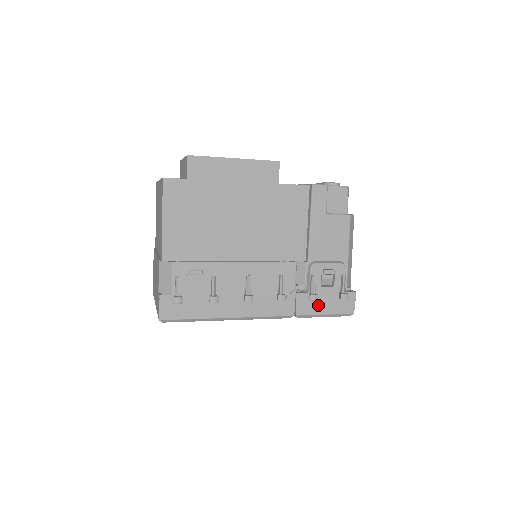
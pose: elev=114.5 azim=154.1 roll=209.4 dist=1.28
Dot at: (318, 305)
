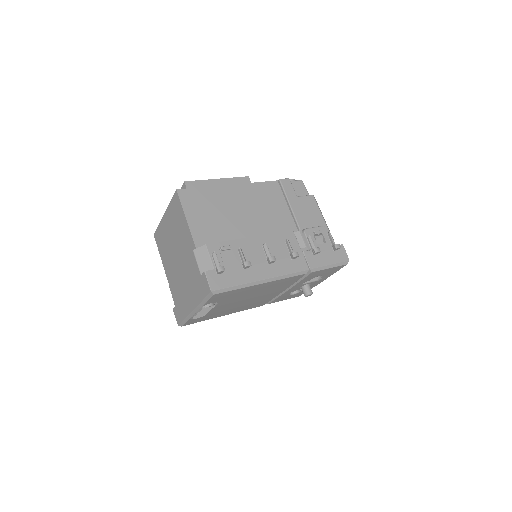
Dot at: (322, 258)
